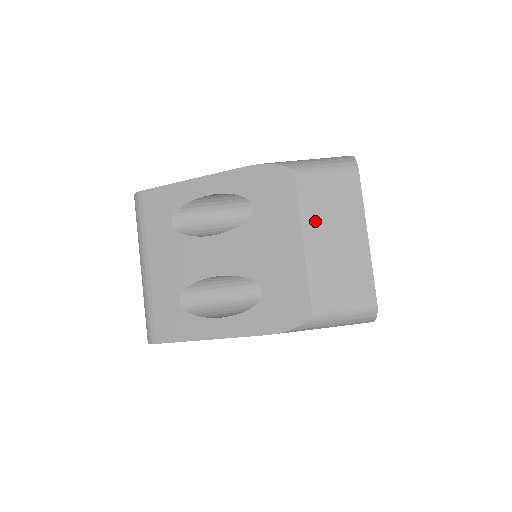
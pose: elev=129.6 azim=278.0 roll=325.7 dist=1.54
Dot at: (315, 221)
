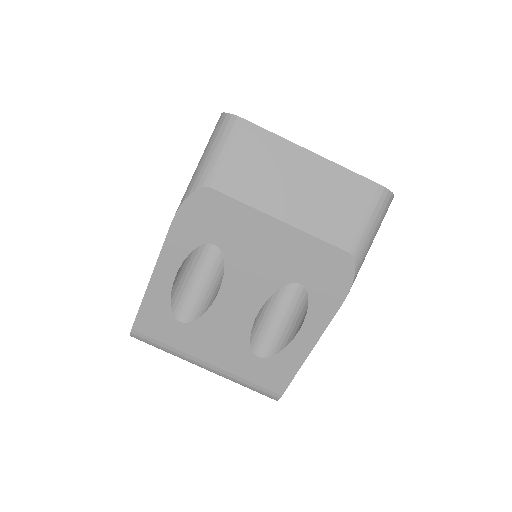
Dot at: (267, 196)
